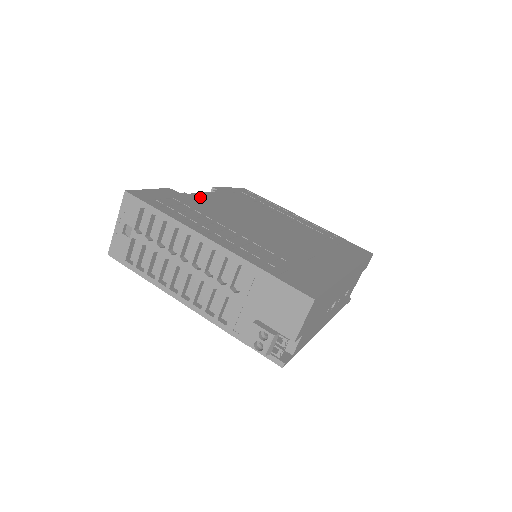
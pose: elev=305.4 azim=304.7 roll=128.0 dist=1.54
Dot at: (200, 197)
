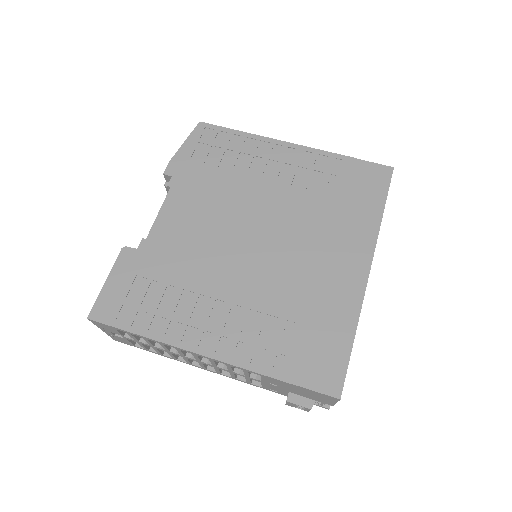
Dot at: (161, 233)
